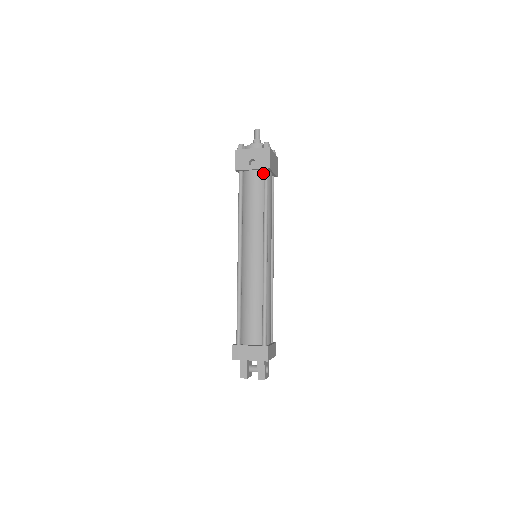
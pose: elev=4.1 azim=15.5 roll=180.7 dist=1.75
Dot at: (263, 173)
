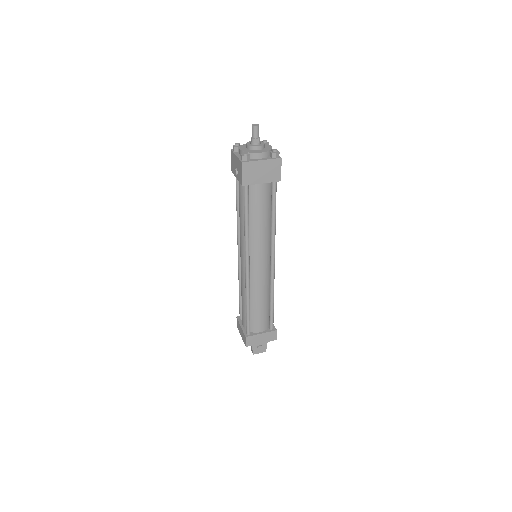
Dot at: occluded
